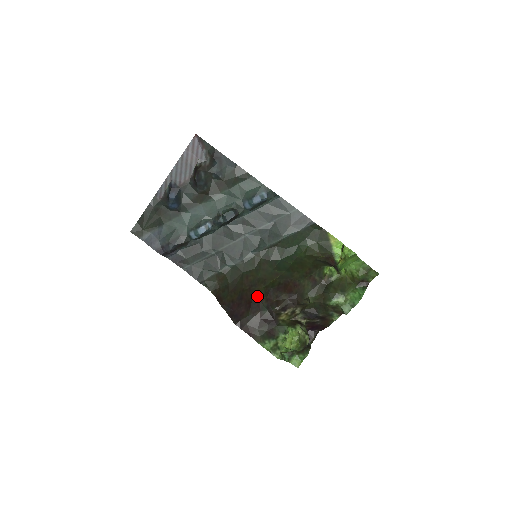
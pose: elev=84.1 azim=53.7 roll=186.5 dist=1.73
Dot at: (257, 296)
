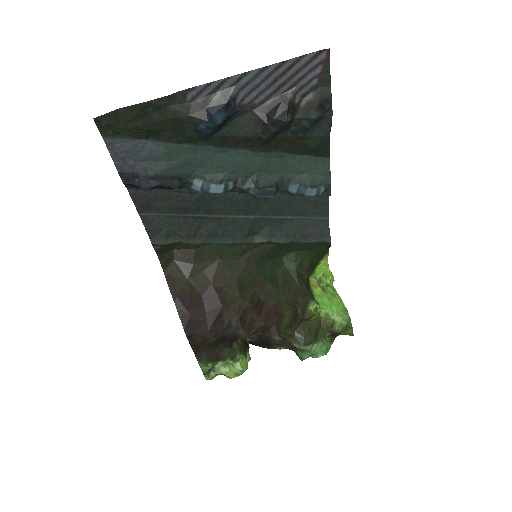
Dot at: (229, 308)
